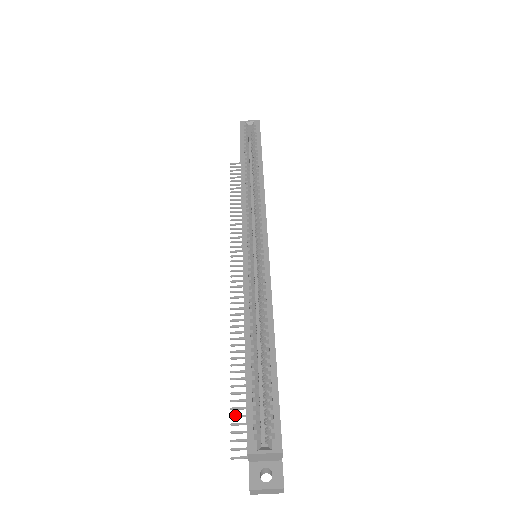
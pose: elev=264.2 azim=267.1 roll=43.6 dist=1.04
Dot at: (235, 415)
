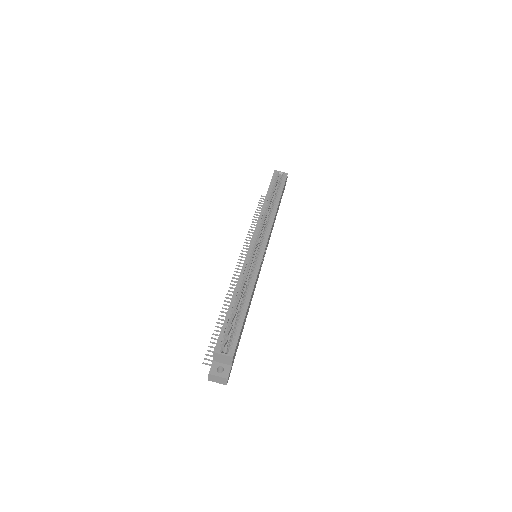
Dot at: (213, 342)
